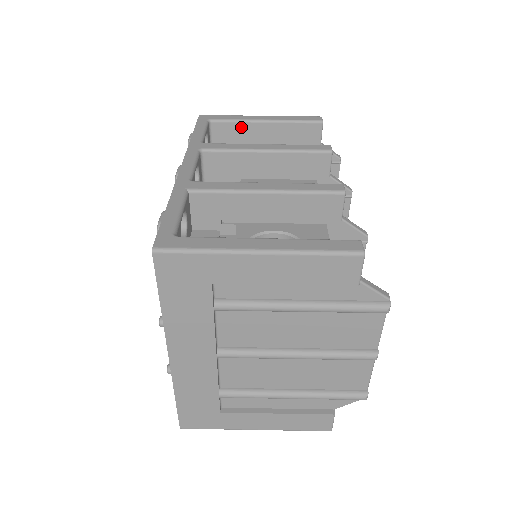
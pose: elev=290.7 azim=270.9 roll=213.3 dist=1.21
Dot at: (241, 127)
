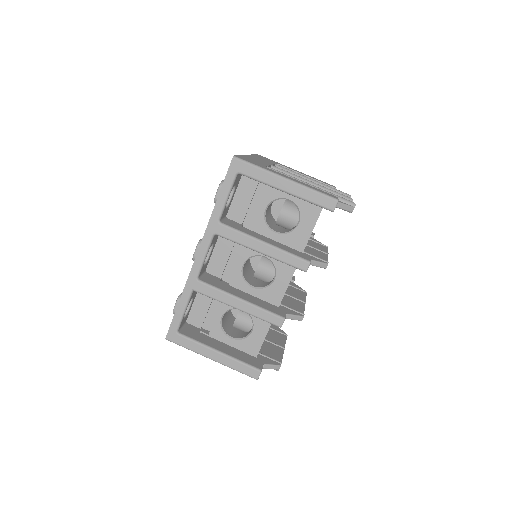
Dot at: (265, 184)
